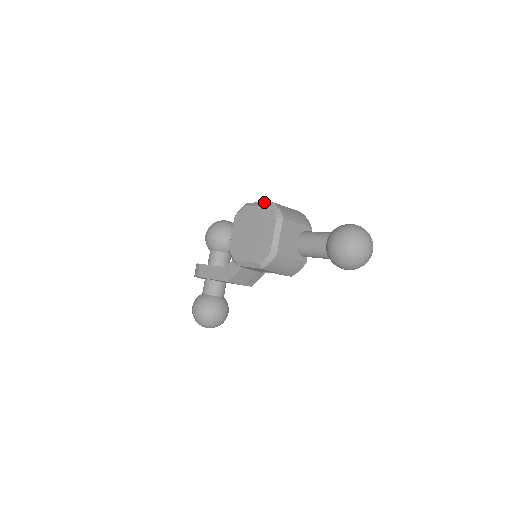
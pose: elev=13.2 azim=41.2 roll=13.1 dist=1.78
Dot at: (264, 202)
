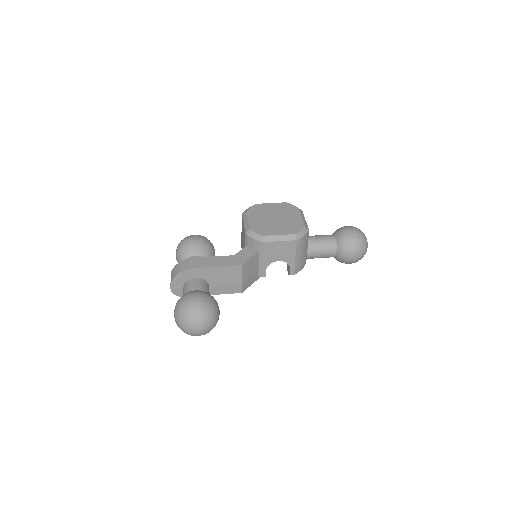
Dot at: occluded
